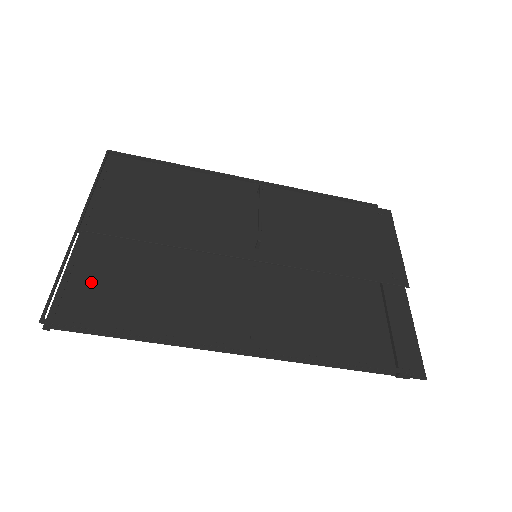
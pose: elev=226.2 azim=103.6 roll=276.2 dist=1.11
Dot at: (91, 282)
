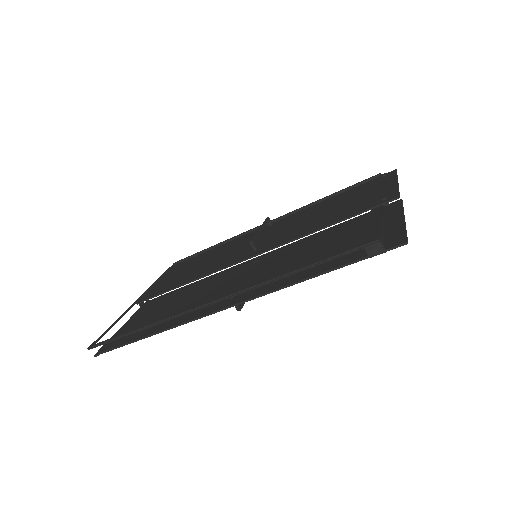
Dot at: (134, 324)
